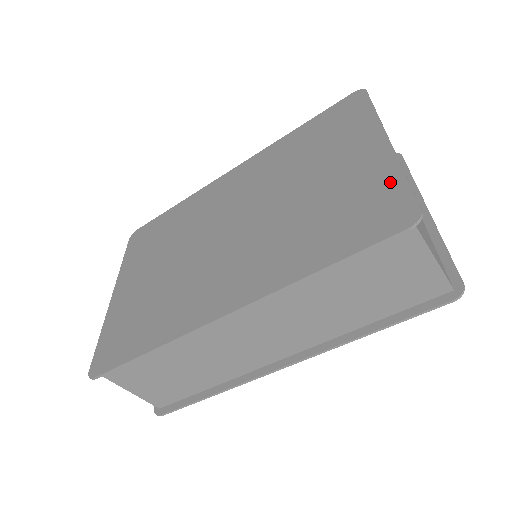
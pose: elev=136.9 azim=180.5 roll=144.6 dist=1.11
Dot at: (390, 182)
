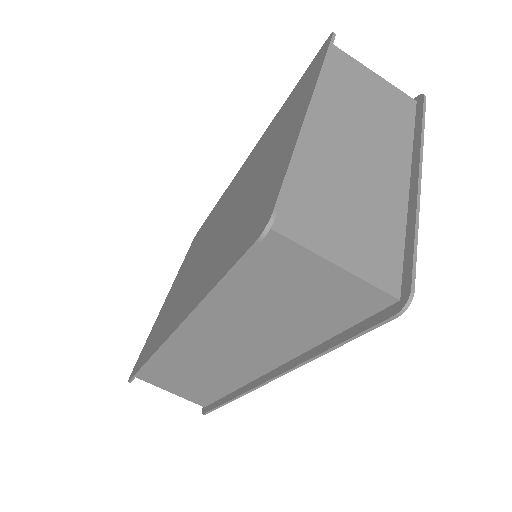
Dot at: (280, 172)
